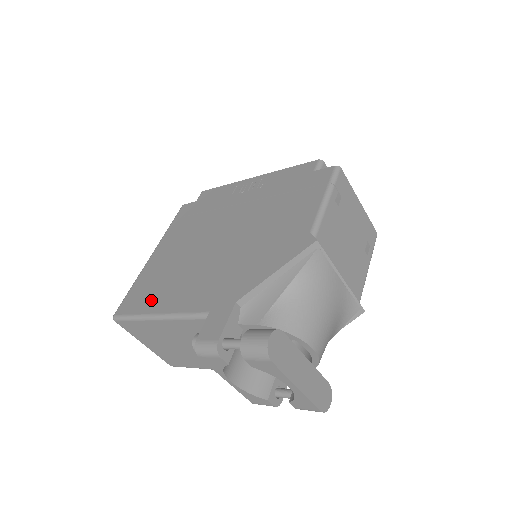
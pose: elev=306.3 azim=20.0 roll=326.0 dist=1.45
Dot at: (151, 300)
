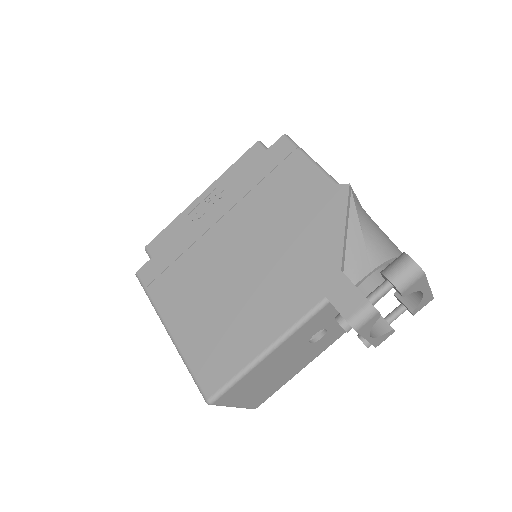
Dot at: (238, 350)
